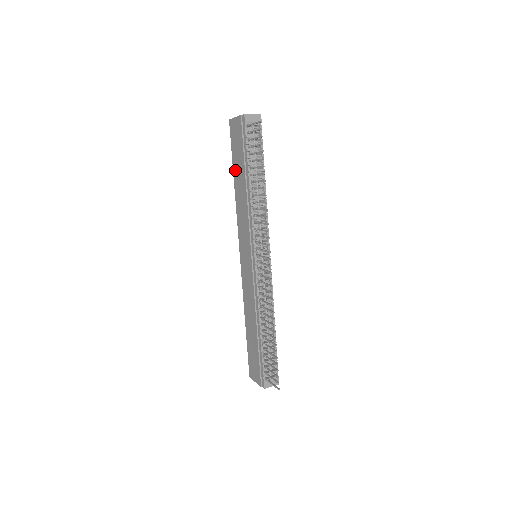
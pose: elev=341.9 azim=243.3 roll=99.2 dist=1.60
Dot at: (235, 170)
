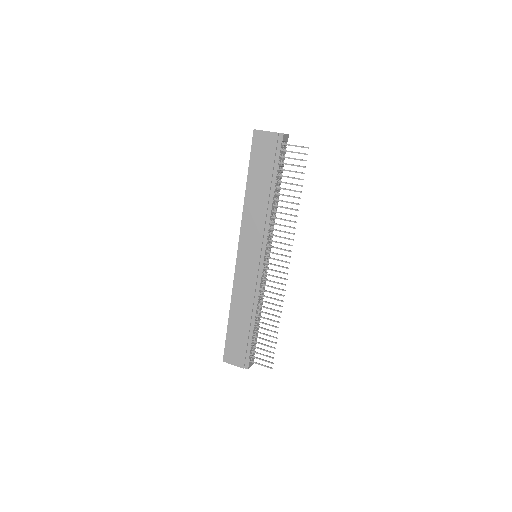
Dot at: (252, 177)
